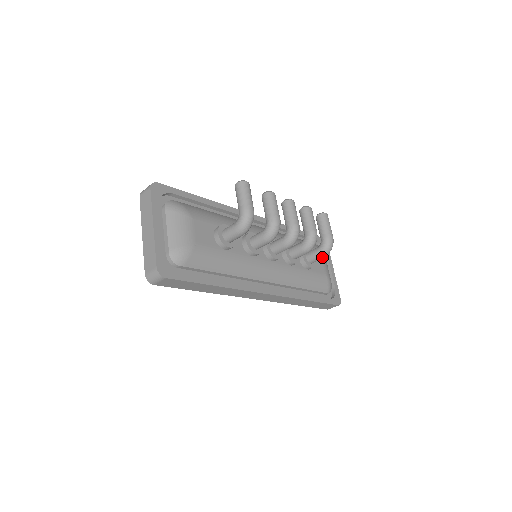
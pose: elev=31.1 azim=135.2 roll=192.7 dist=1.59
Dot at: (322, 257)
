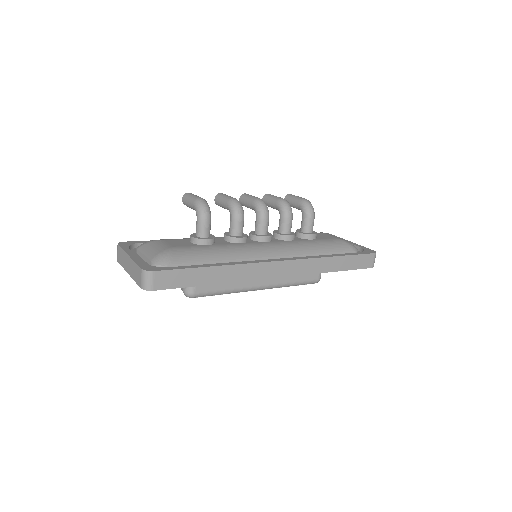
Dot at: (311, 218)
